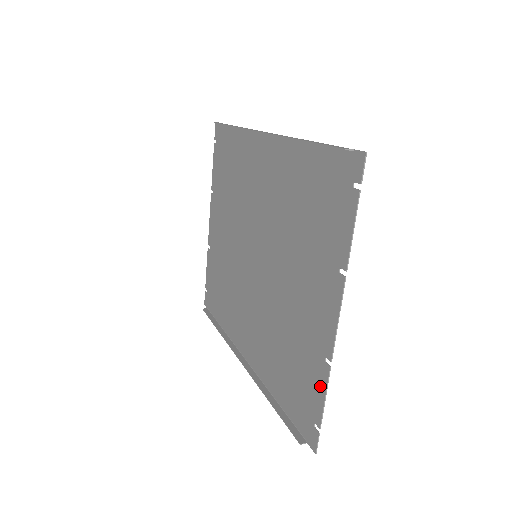
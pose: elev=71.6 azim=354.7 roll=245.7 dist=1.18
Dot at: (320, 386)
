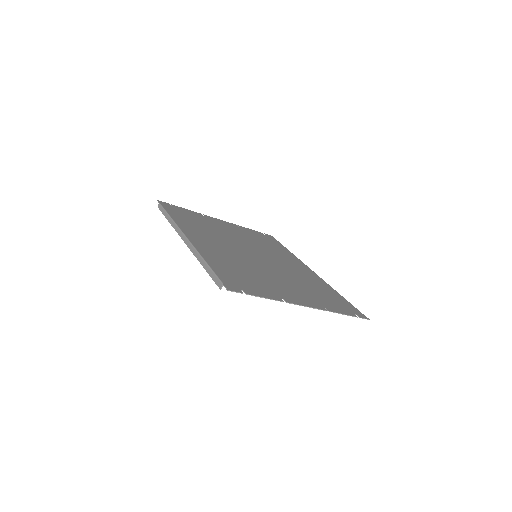
Dot at: (337, 311)
